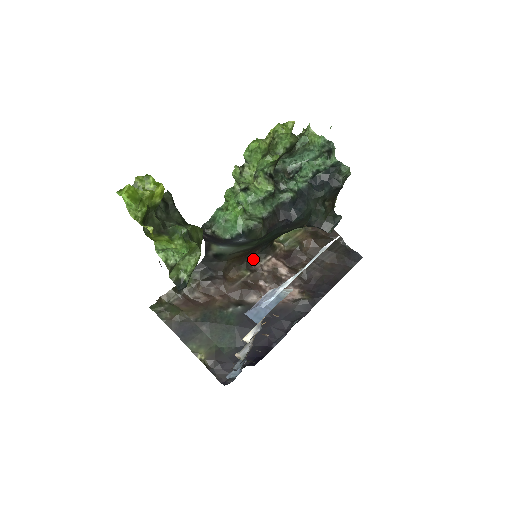
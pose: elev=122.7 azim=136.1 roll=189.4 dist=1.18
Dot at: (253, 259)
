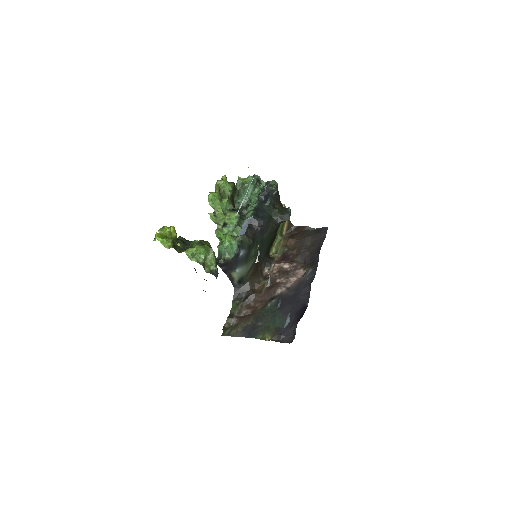
Dot at: (264, 272)
